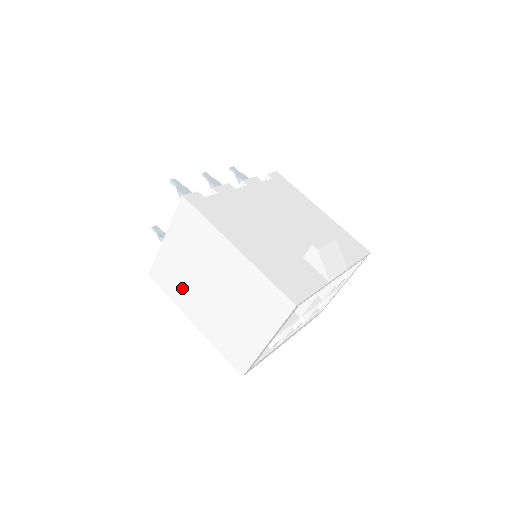
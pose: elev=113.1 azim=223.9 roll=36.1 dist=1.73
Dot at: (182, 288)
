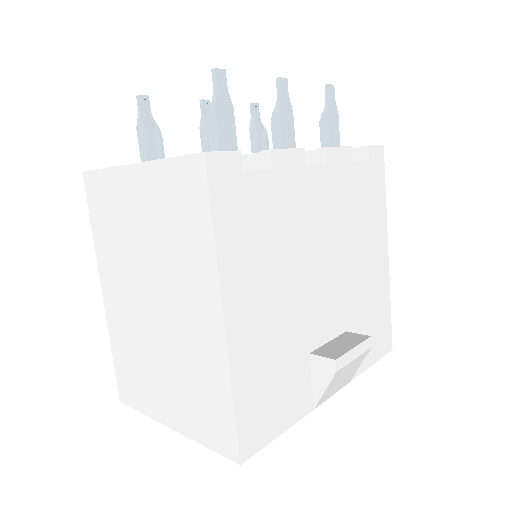
Dot at: (115, 246)
